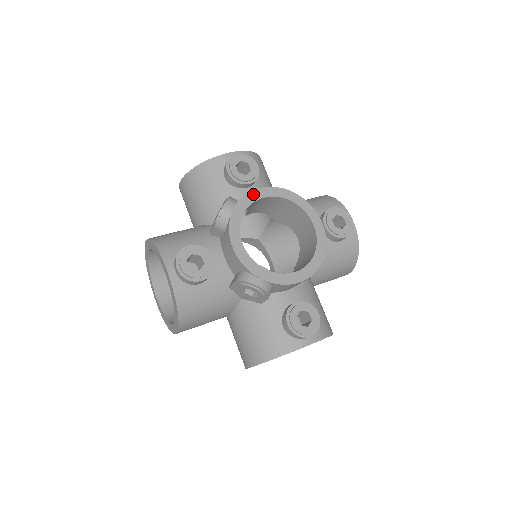
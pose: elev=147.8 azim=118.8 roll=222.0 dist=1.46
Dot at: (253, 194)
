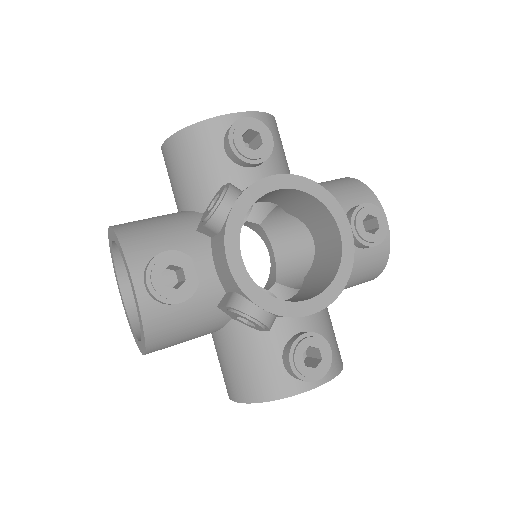
Dot at: (263, 184)
